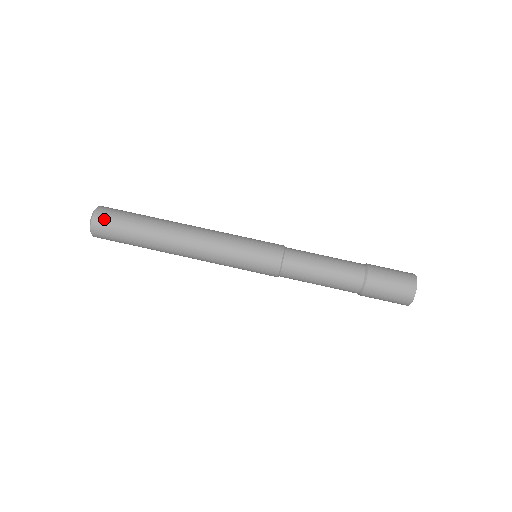
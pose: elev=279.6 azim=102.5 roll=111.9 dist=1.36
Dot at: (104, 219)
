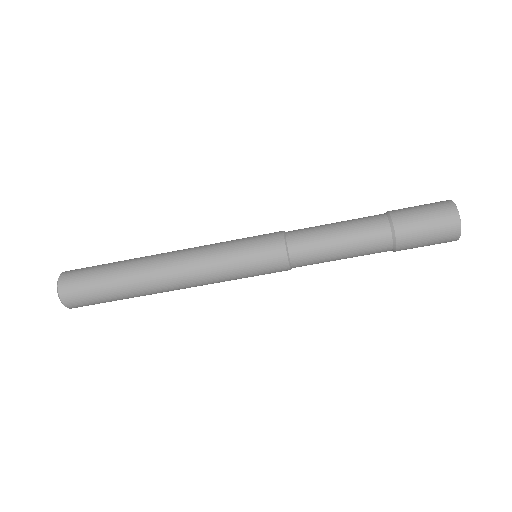
Dot at: (72, 290)
